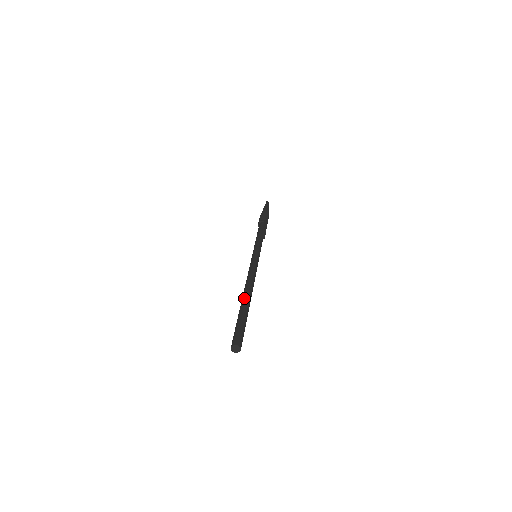
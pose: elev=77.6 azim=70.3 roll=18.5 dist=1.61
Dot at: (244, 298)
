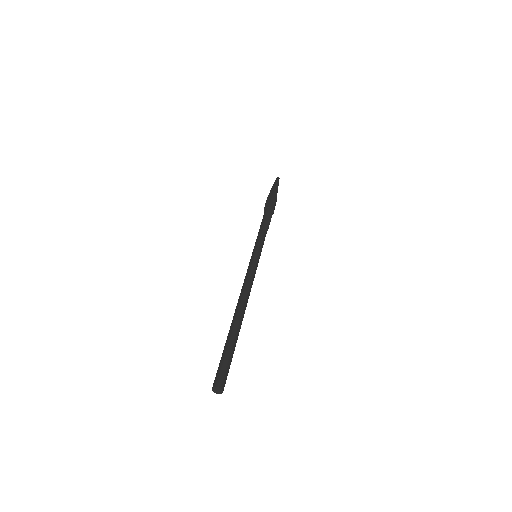
Dot at: (233, 319)
